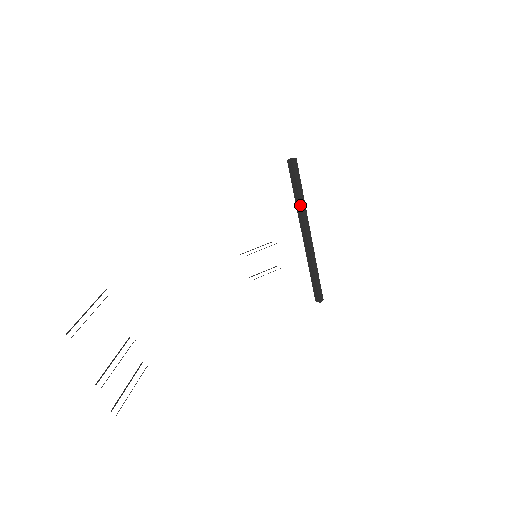
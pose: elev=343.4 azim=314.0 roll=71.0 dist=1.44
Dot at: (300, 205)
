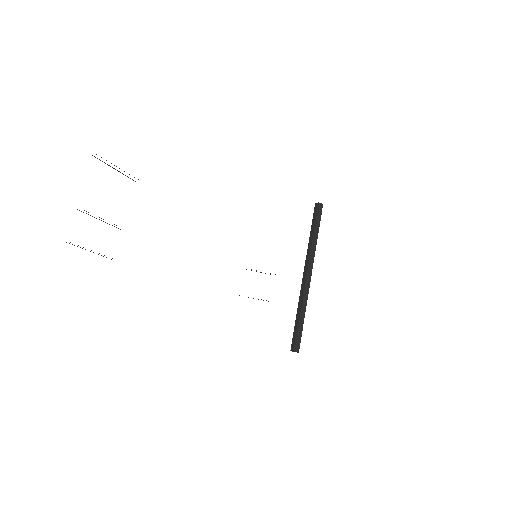
Dot at: (312, 241)
